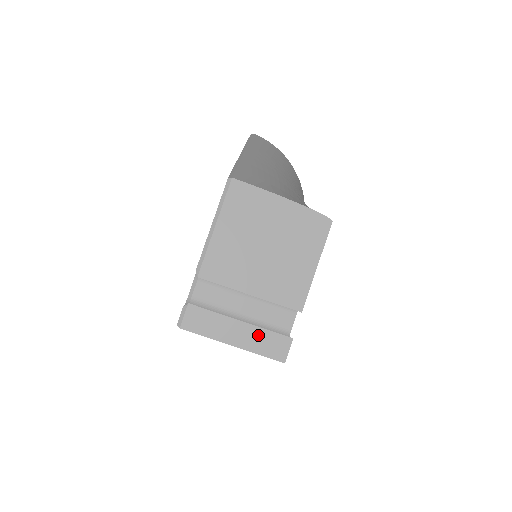
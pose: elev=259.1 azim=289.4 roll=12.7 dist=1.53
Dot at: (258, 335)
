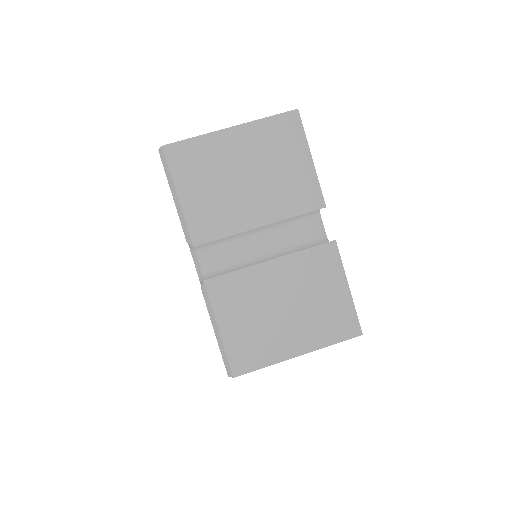
Dot at: occluded
